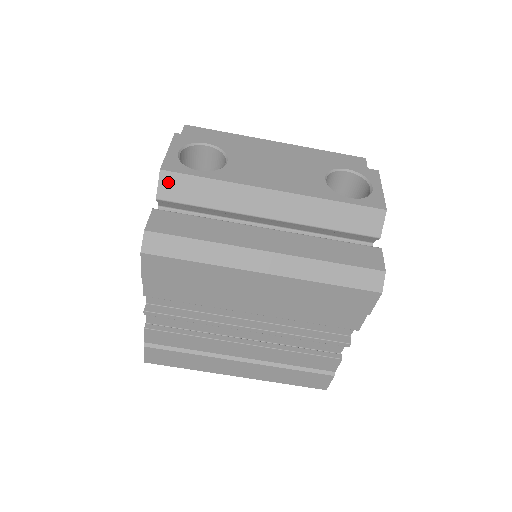
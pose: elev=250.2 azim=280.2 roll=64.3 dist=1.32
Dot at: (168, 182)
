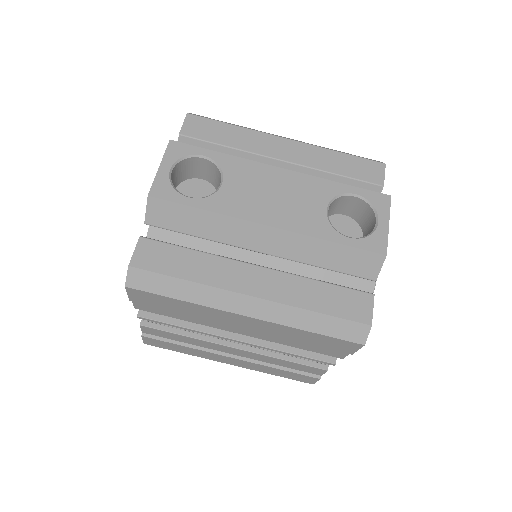
Dot at: (156, 209)
